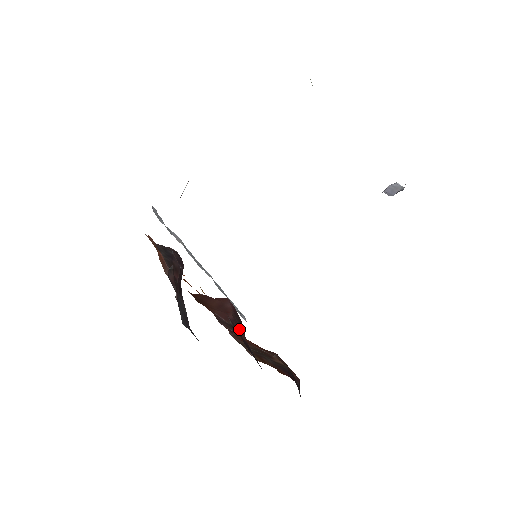
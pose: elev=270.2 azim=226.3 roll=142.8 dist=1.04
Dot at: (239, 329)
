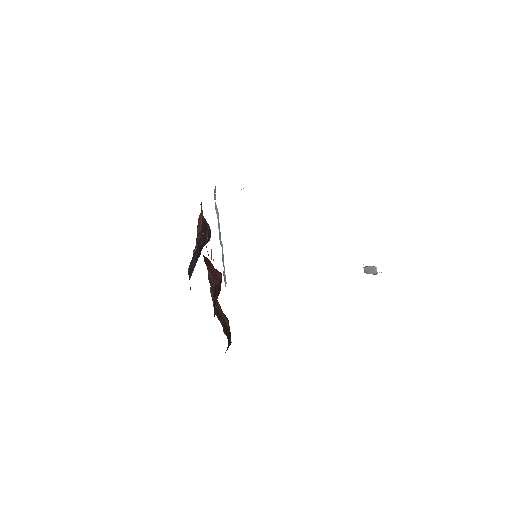
Dot at: (216, 293)
